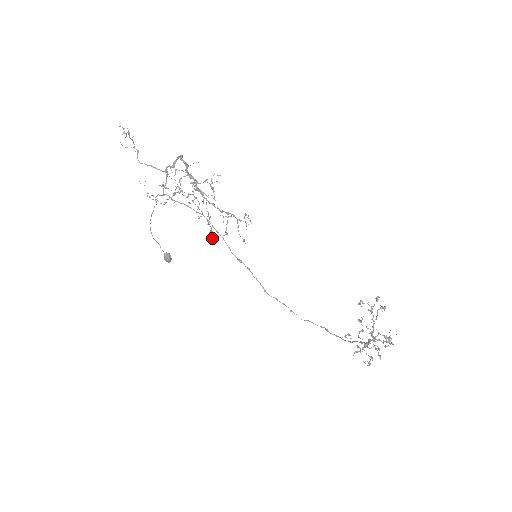
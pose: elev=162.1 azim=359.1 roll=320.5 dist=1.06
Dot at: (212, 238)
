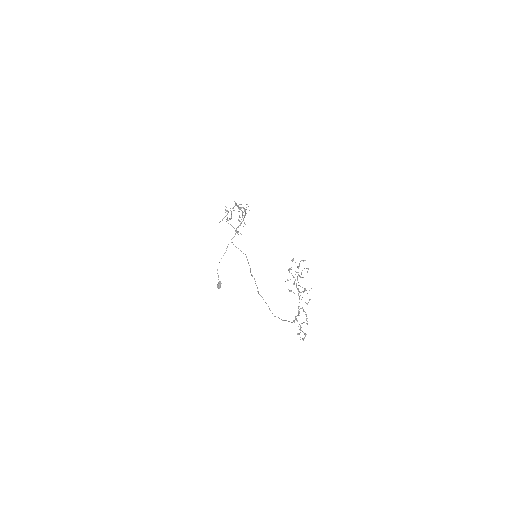
Dot at: occluded
